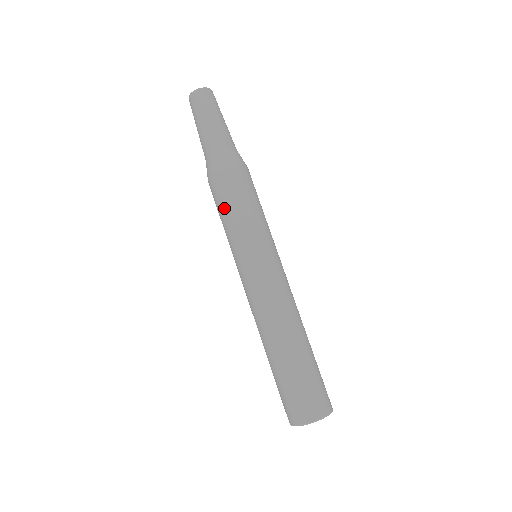
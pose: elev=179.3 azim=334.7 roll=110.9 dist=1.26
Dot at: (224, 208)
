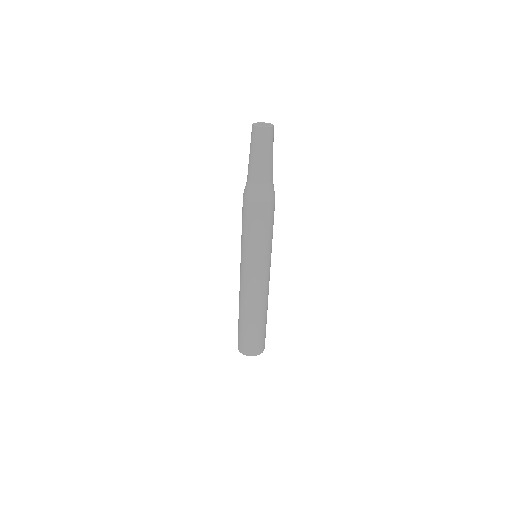
Dot at: occluded
